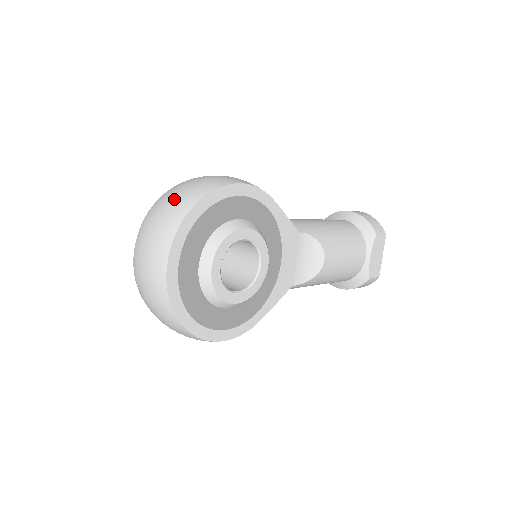
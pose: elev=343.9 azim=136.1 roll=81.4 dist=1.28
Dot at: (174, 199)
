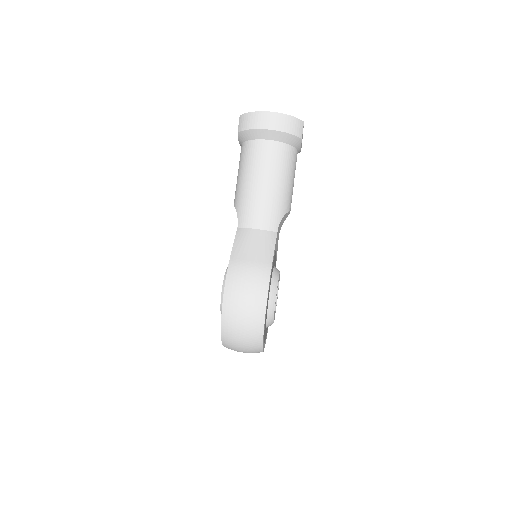
Dot at: (244, 341)
